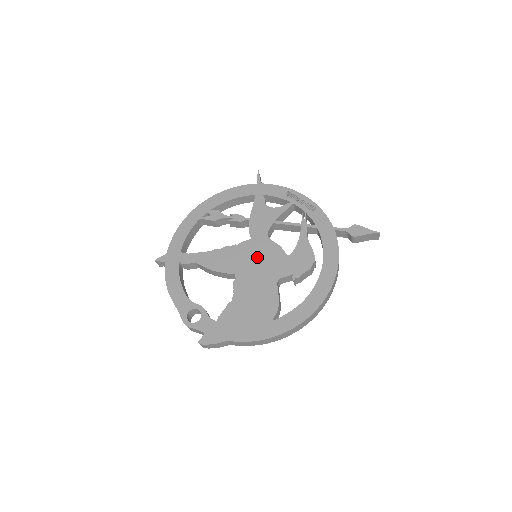
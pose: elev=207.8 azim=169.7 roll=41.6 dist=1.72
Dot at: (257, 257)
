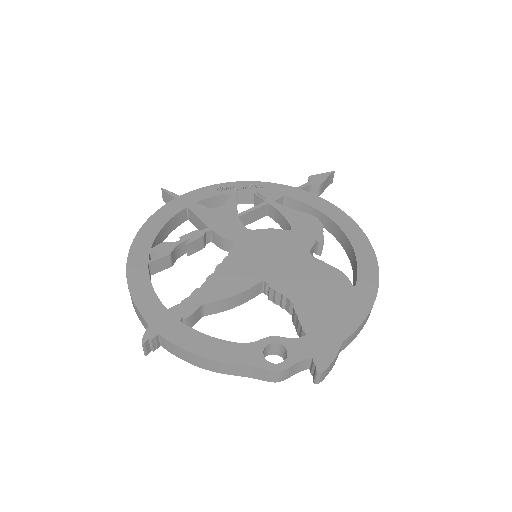
Dot at: (264, 251)
